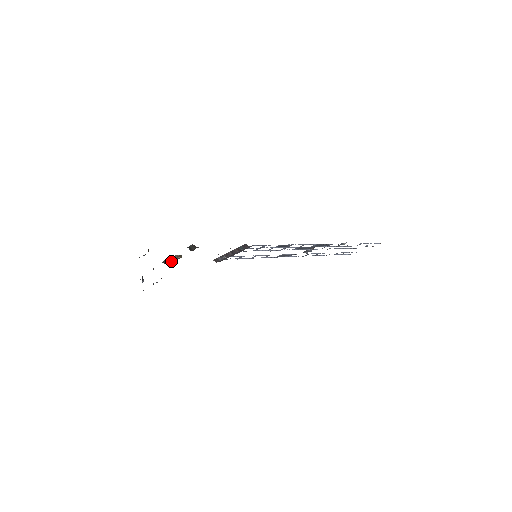
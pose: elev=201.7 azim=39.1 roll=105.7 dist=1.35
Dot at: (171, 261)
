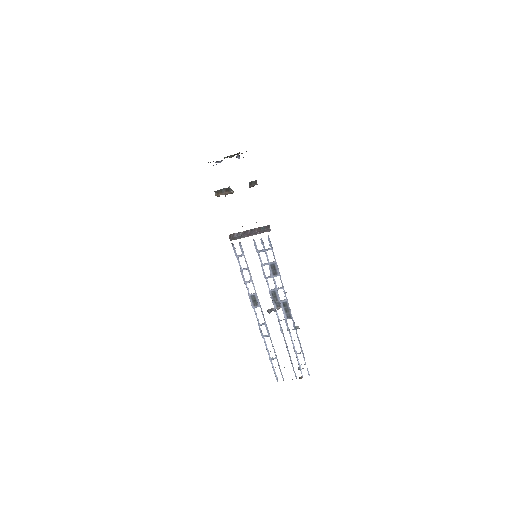
Dot at: (223, 192)
